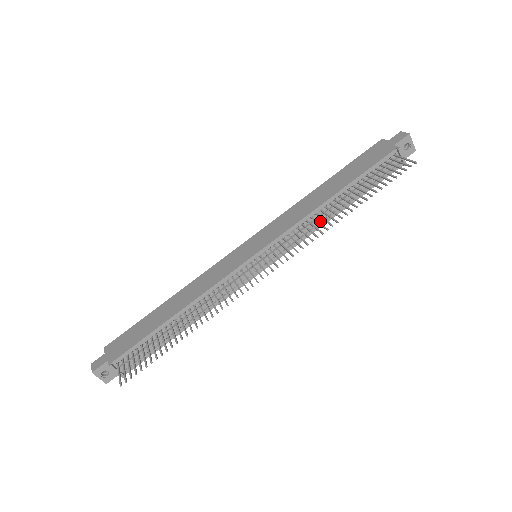
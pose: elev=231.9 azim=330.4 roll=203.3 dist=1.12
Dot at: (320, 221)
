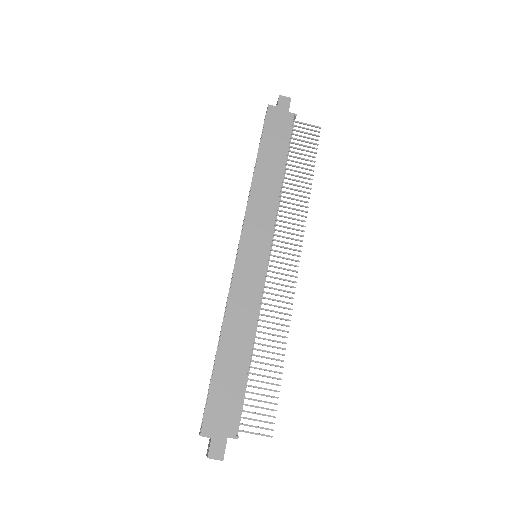
Dot at: occluded
